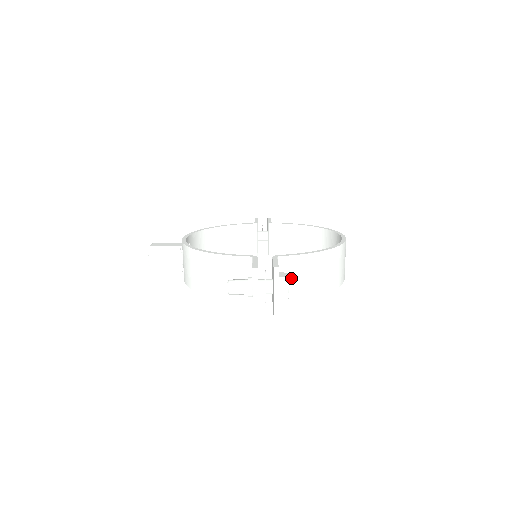
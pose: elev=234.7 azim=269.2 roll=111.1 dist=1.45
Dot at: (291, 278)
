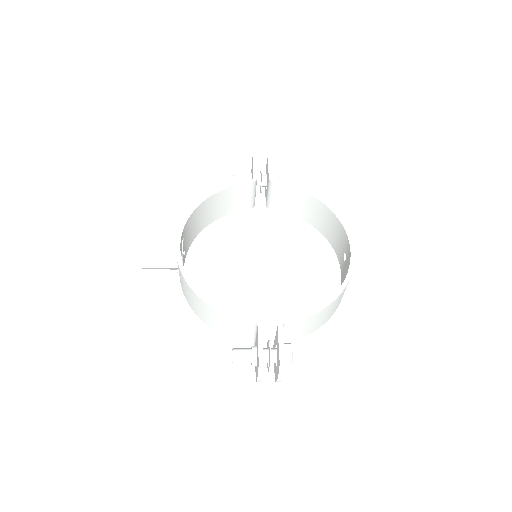
Dot at: (294, 331)
